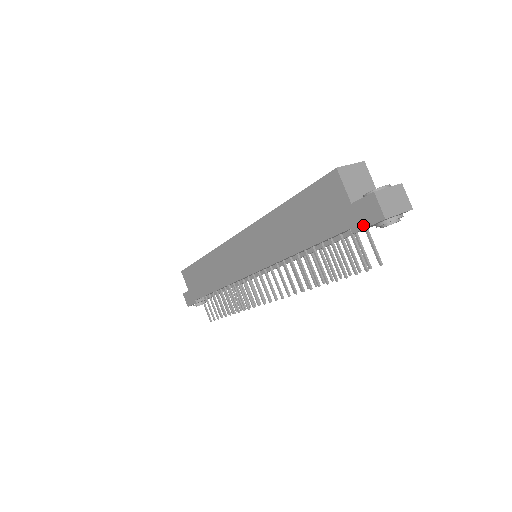
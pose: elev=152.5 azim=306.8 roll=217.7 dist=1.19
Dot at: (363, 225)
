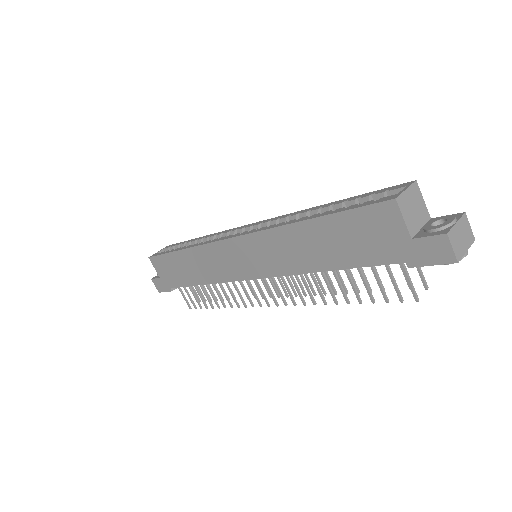
Dot at: (425, 263)
